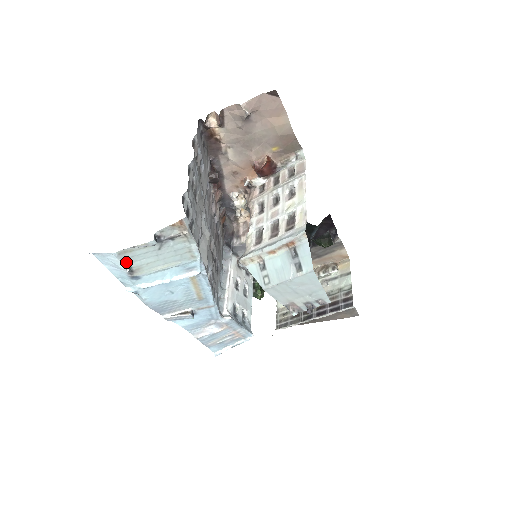
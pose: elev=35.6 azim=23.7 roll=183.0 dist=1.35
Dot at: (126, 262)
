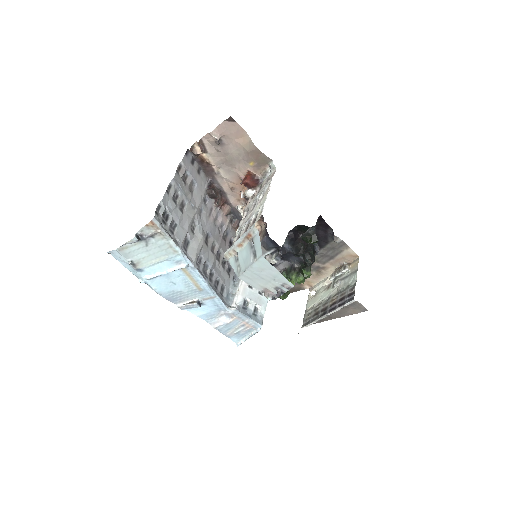
Dot at: (127, 257)
